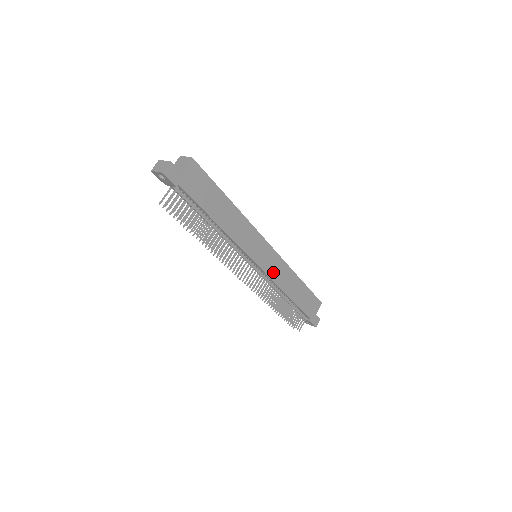
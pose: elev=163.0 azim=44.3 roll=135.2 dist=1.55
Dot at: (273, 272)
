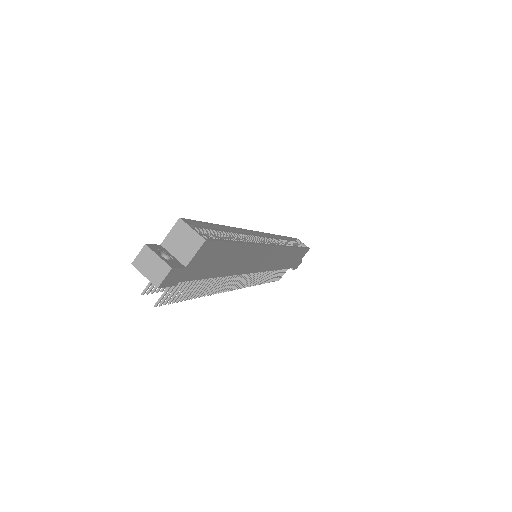
Dot at: (272, 264)
